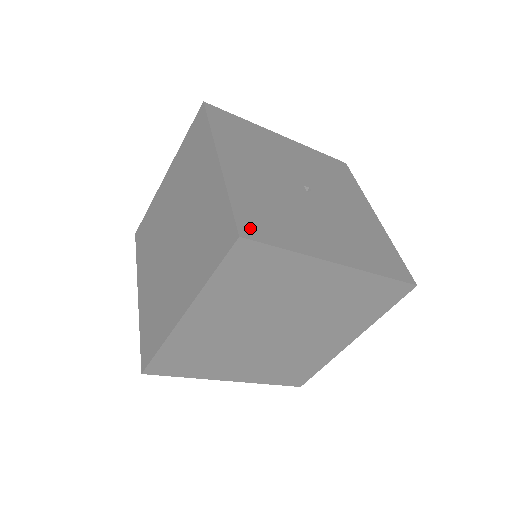
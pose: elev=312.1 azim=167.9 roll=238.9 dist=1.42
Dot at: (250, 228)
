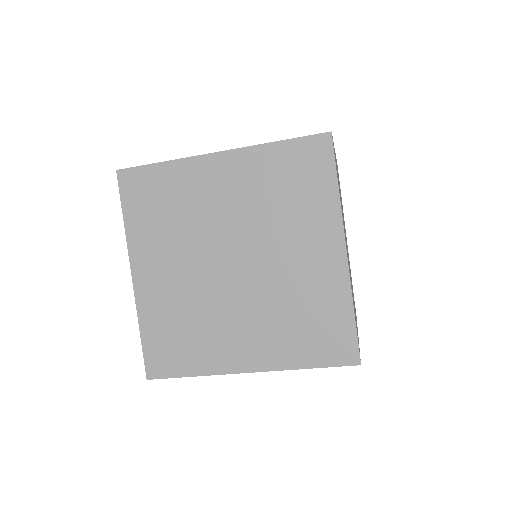
Dot at: occluded
